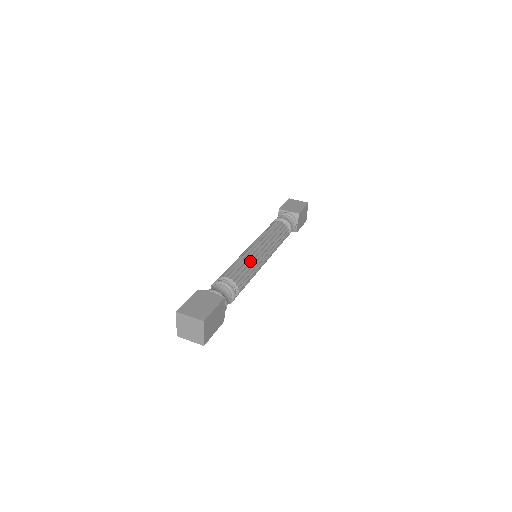
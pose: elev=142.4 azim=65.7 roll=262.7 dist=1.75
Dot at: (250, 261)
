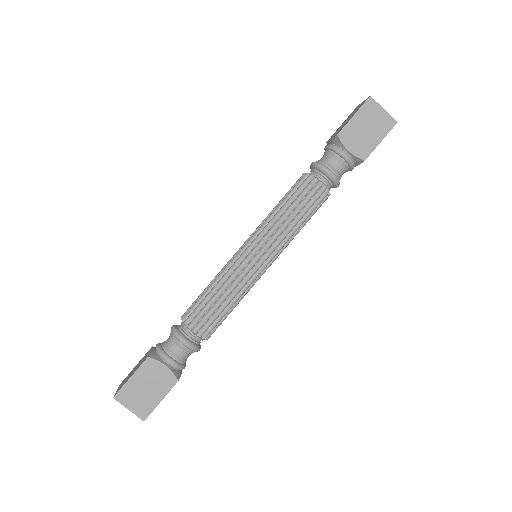
Dot at: (219, 278)
